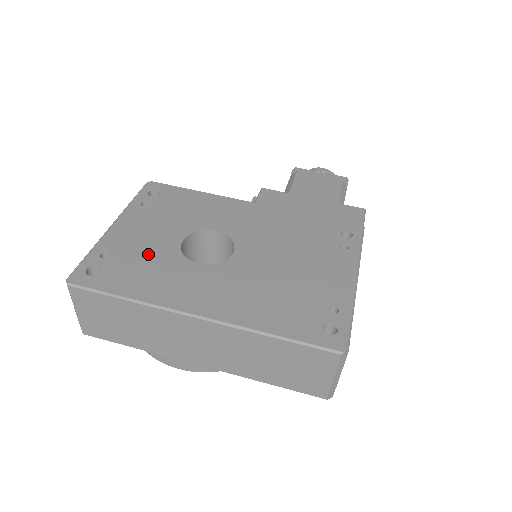
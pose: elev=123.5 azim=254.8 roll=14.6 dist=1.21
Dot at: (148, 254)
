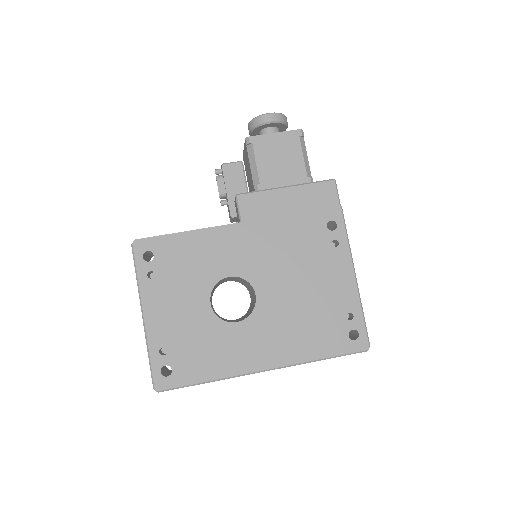
Dot at: (194, 332)
